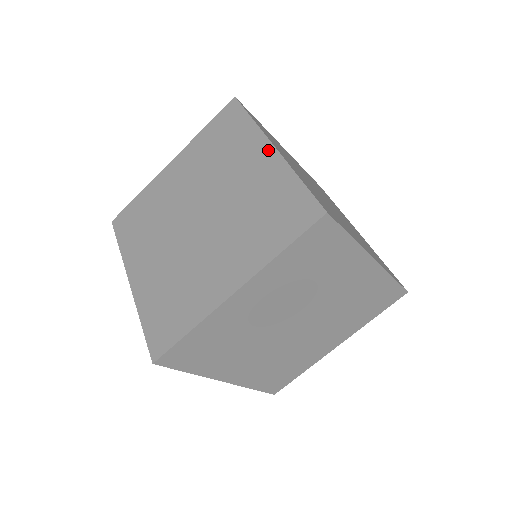
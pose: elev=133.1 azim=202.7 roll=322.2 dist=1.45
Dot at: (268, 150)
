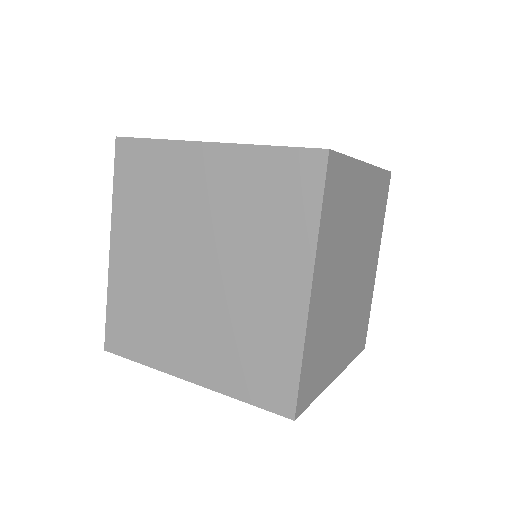
Dot at: (207, 150)
